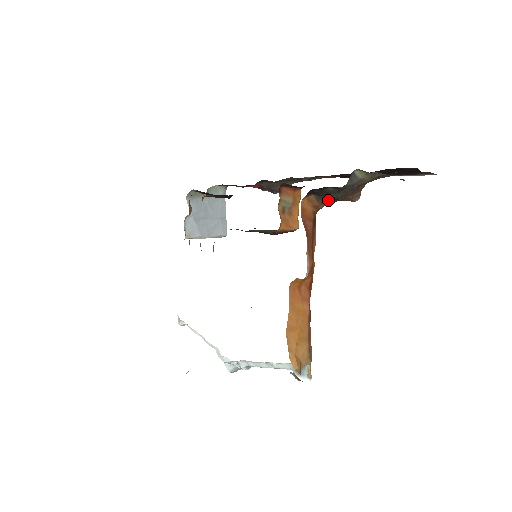
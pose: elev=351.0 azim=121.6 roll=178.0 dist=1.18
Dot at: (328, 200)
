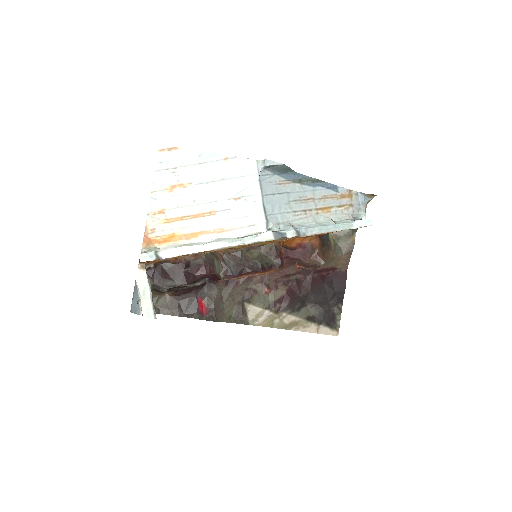
Dot at: occluded
